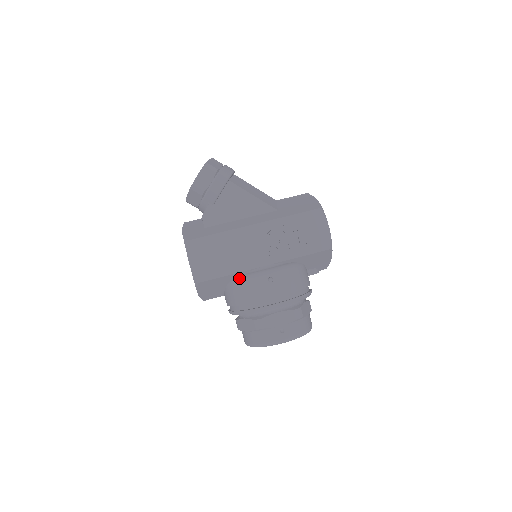
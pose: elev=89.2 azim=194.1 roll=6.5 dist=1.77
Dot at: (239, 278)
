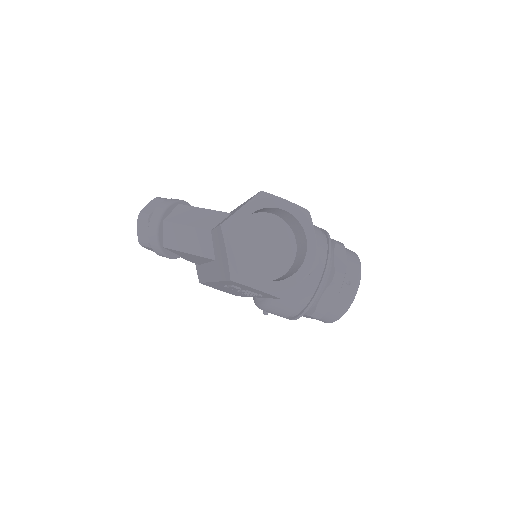
Dot at: occluded
